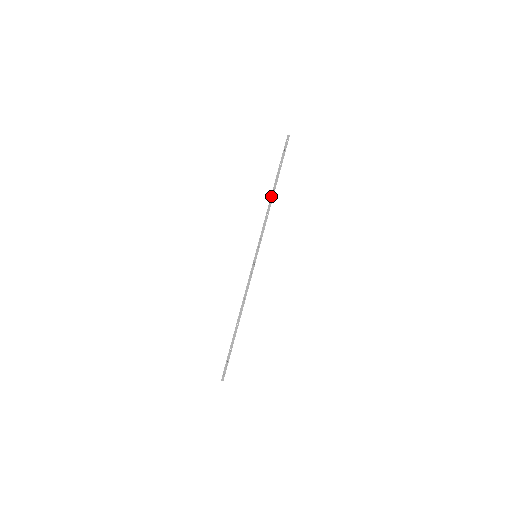
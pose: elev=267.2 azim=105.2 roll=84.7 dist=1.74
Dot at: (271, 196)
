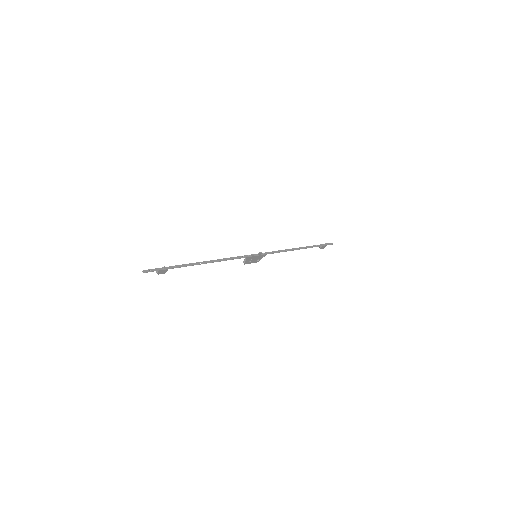
Dot at: (297, 248)
